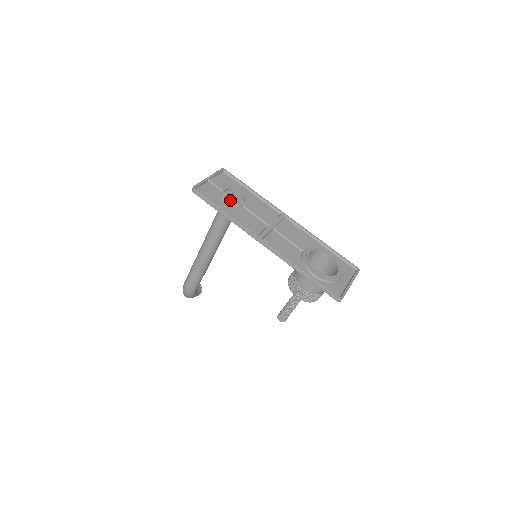
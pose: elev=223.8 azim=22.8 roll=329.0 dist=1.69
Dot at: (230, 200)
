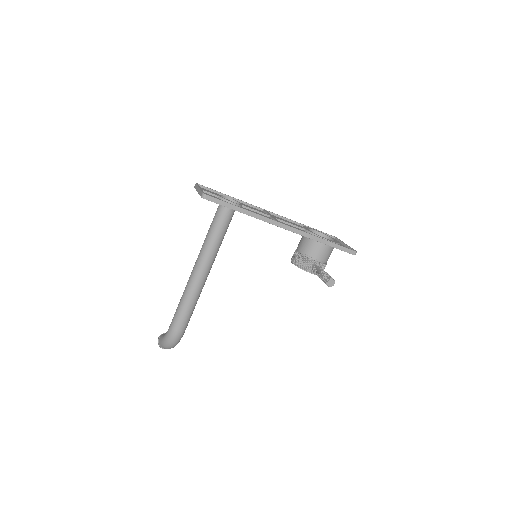
Dot at: occluded
